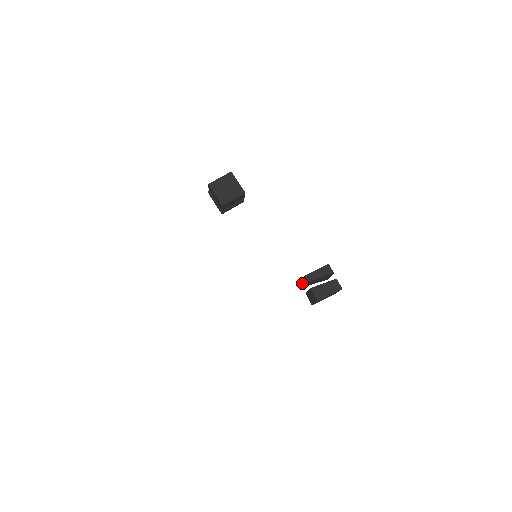
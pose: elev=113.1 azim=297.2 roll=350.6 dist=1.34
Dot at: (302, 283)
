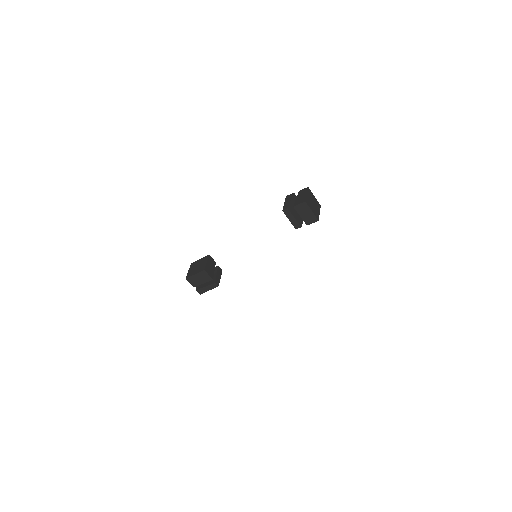
Dot at: (295, 224)
